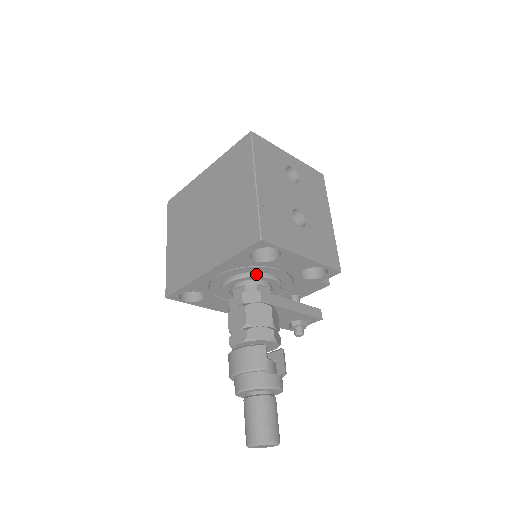
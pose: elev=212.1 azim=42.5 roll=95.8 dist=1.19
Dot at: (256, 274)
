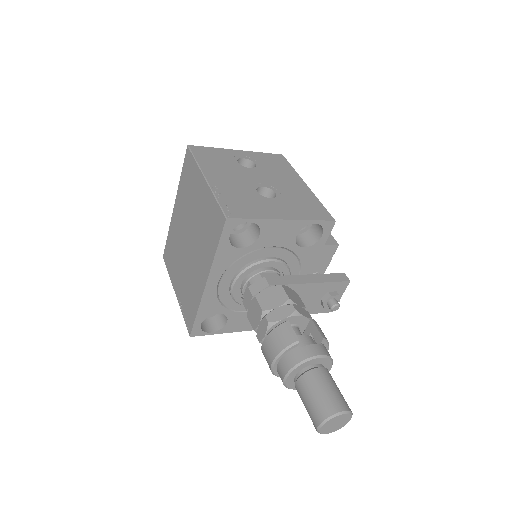
Dot at: (252, 263)
